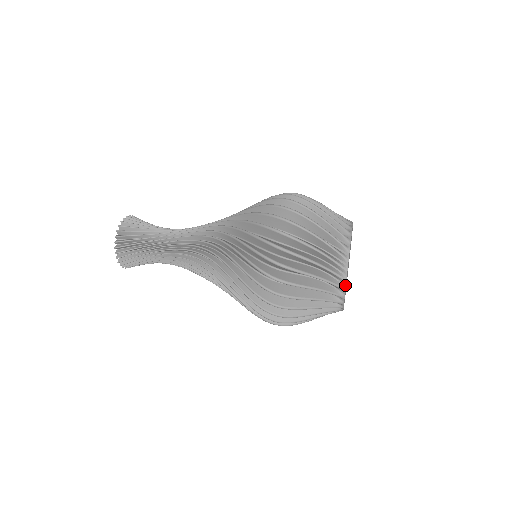
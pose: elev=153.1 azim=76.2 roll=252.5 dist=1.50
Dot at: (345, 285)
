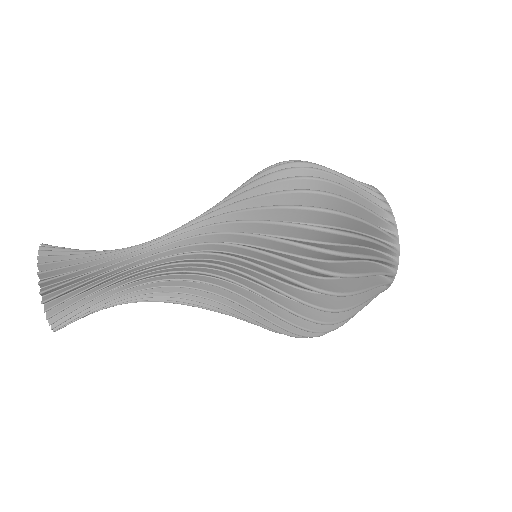
Dot at: (396, 270)
